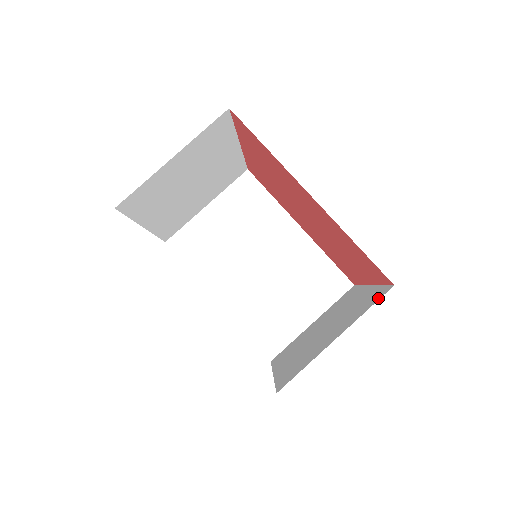
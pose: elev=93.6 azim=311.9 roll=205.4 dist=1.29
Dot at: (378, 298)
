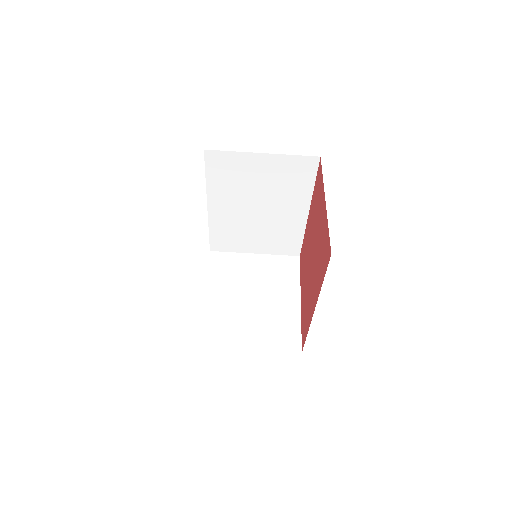
Dot at: (289, 349)
